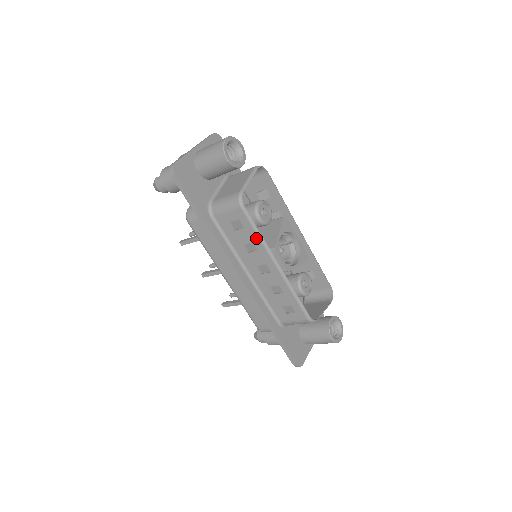
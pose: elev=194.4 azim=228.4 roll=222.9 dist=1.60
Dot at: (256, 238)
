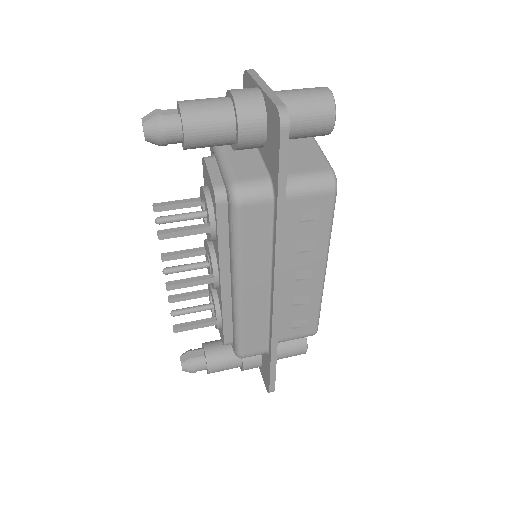
Dot at: (325, 234)
